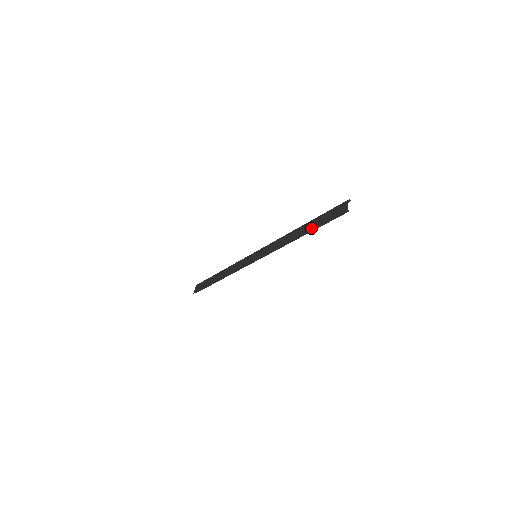
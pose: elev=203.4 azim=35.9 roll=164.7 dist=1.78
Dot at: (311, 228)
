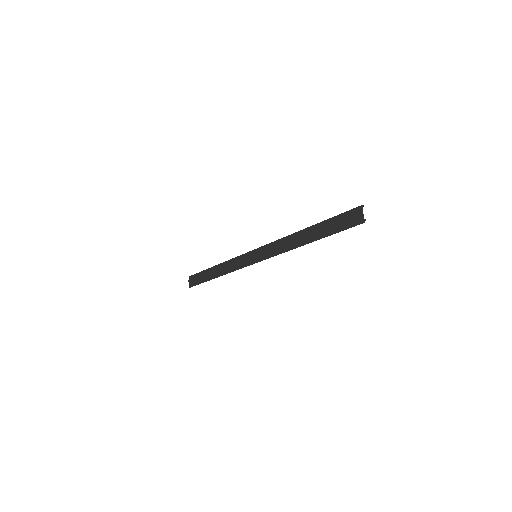
Dot at: (321, 236)
